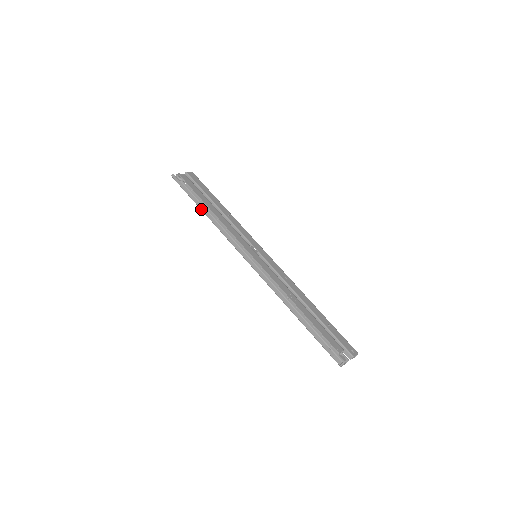
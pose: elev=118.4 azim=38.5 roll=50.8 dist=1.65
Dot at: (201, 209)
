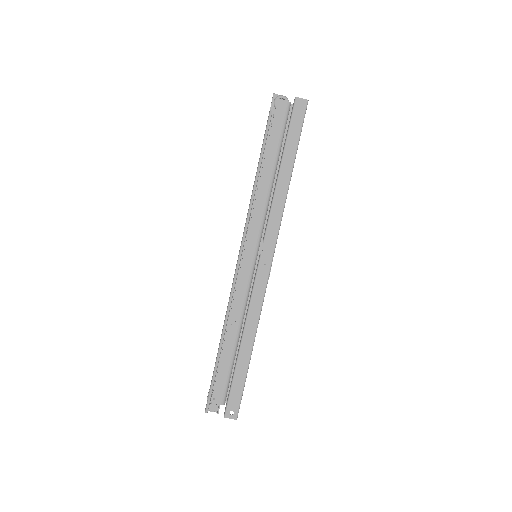
Dot at: occluded
